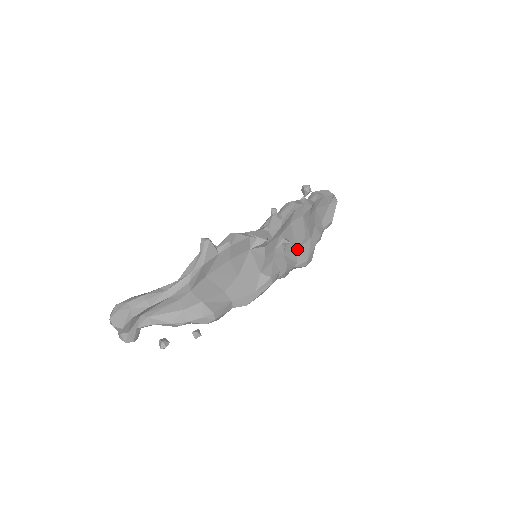
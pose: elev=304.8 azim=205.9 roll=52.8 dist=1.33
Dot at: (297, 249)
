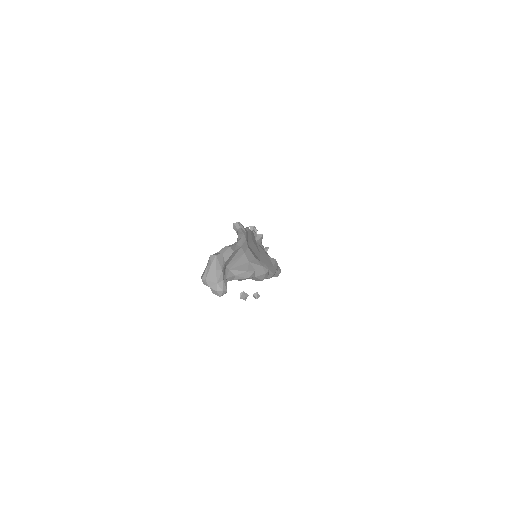
Dot at: occluded
